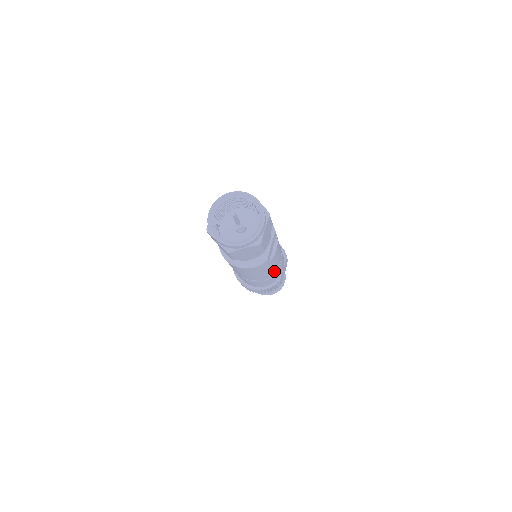
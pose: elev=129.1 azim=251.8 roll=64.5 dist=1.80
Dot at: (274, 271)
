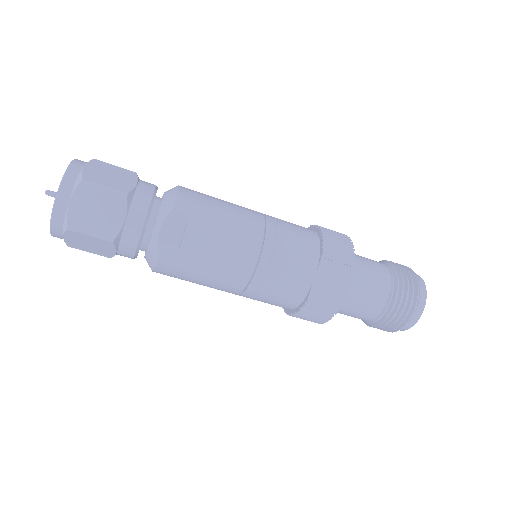
Dot at: (249, 278)
